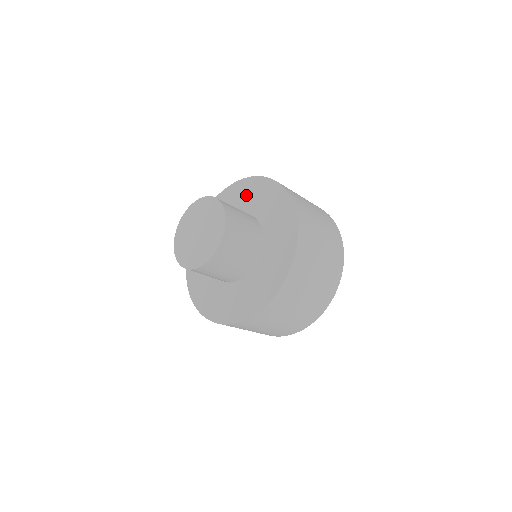
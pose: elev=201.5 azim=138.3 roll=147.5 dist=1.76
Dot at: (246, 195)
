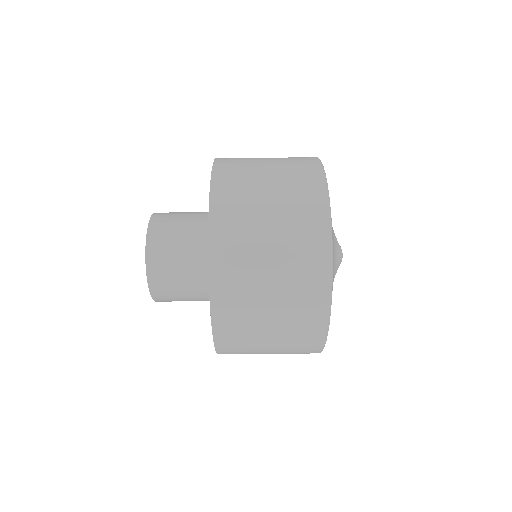
Dot at: occluded
